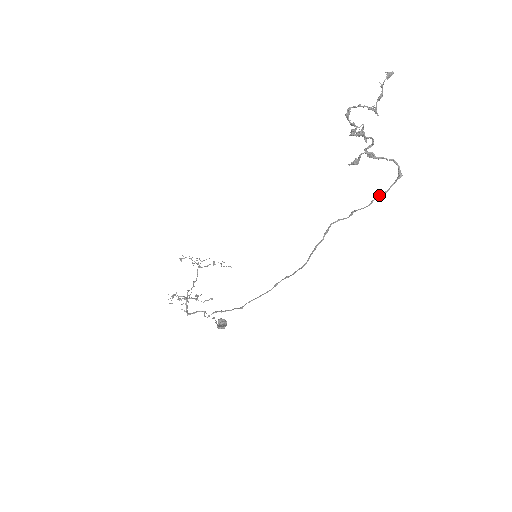
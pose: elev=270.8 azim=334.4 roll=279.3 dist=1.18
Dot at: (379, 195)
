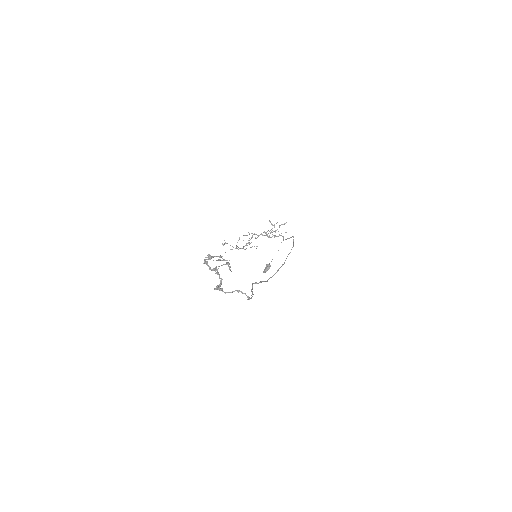
Dot at: (251, 295)
